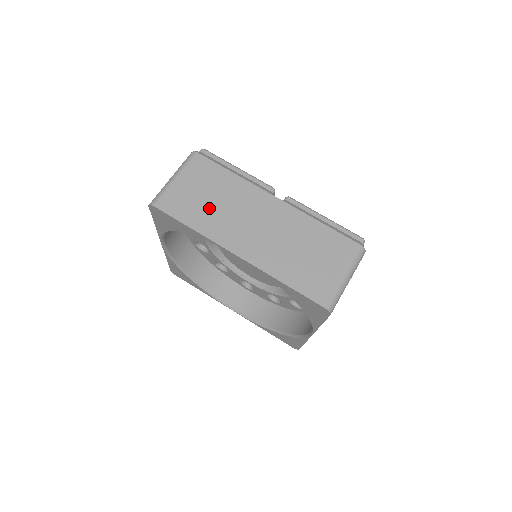
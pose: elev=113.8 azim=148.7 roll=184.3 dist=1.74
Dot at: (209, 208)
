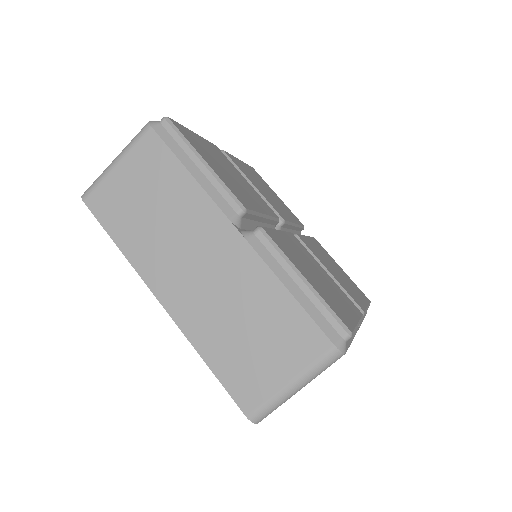
Dot at: occluded
